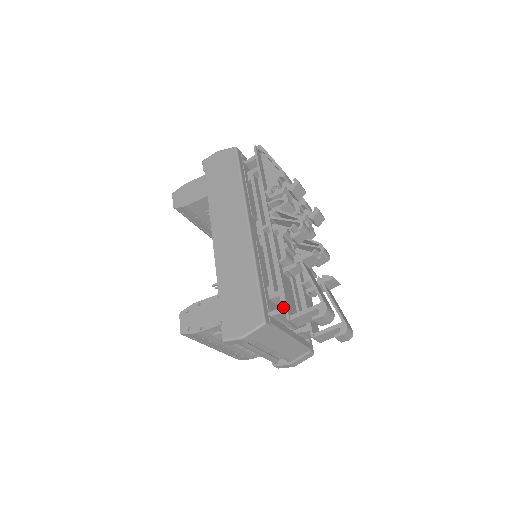
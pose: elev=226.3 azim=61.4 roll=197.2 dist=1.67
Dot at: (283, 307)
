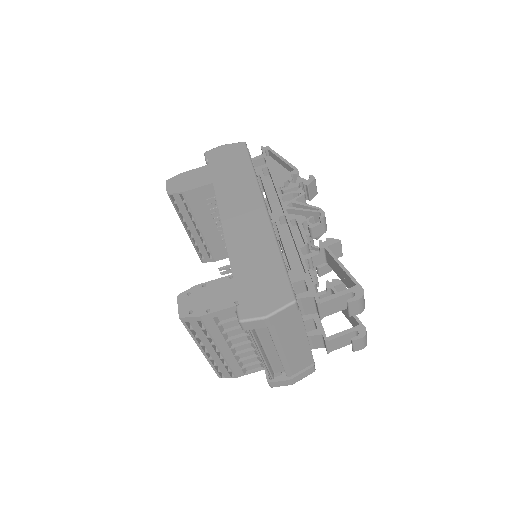
Dot at: (310, 290)
